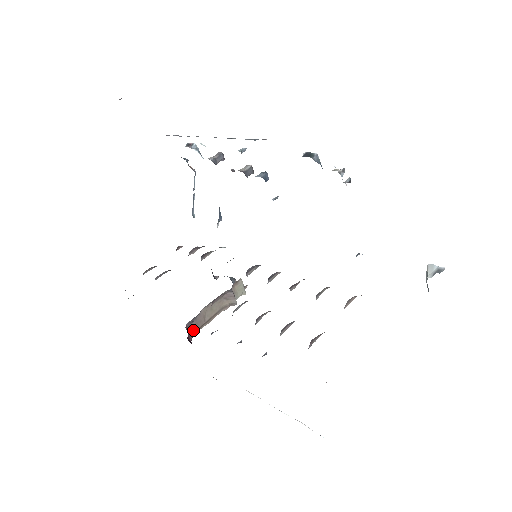
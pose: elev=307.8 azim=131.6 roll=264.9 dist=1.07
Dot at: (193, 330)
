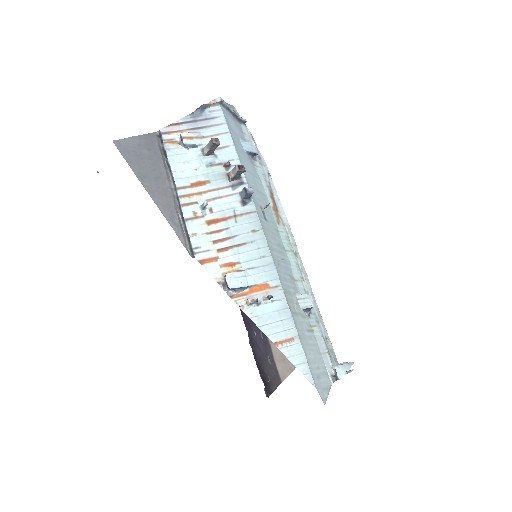
Dot at: occluded
